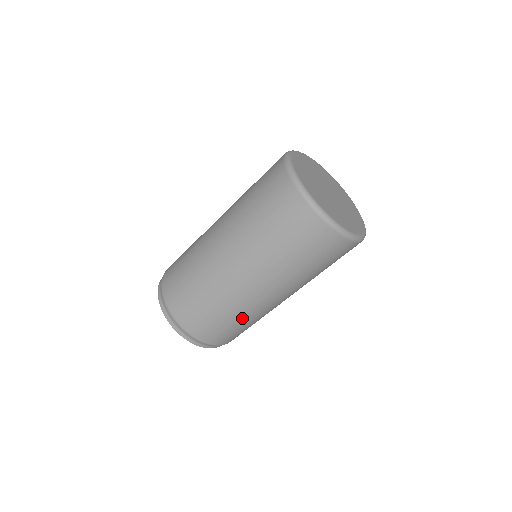
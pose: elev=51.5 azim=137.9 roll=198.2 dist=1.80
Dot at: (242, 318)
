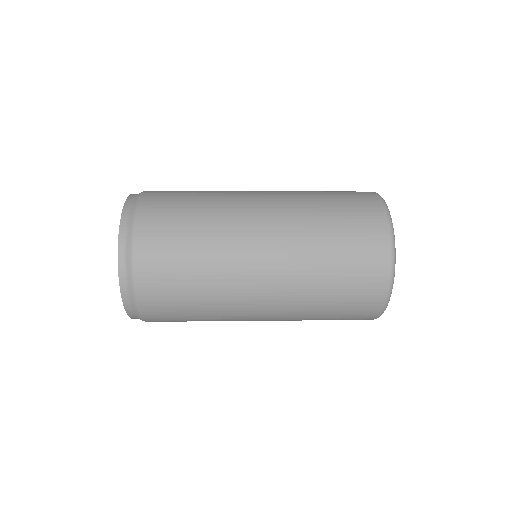
Dot at: occluded
